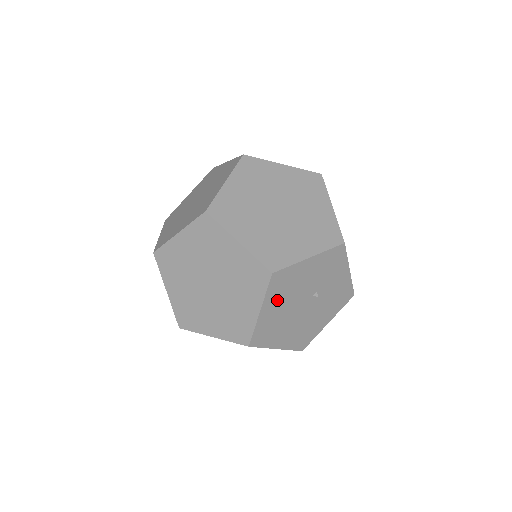
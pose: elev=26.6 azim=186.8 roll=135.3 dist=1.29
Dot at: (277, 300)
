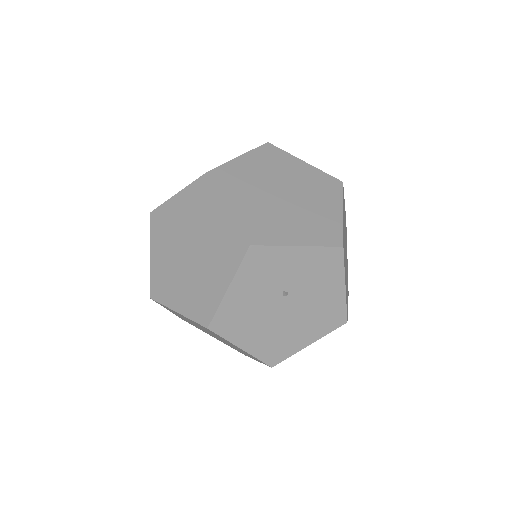
Dot at: (246, 331)
